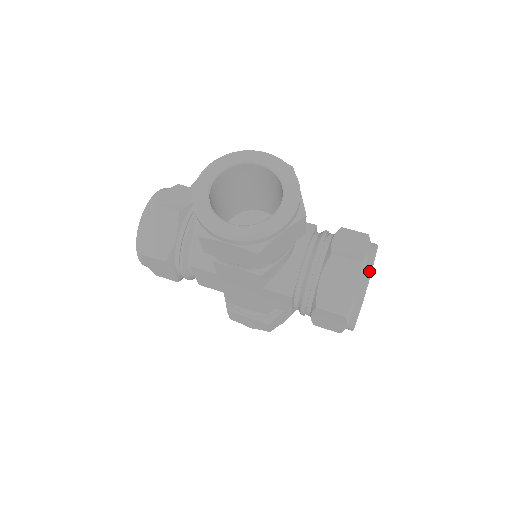
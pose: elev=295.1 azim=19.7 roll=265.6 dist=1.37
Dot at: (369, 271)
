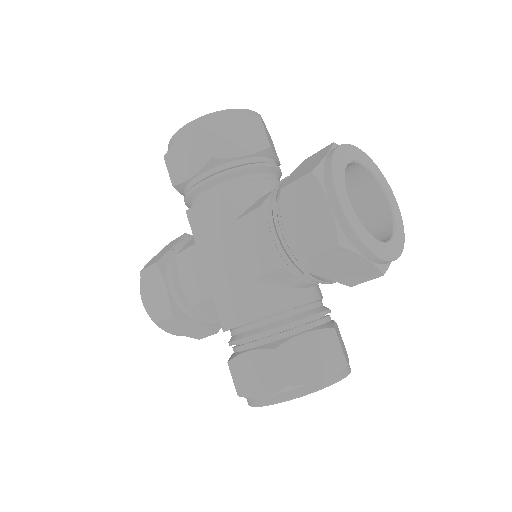
Dot at: (344, 145)
